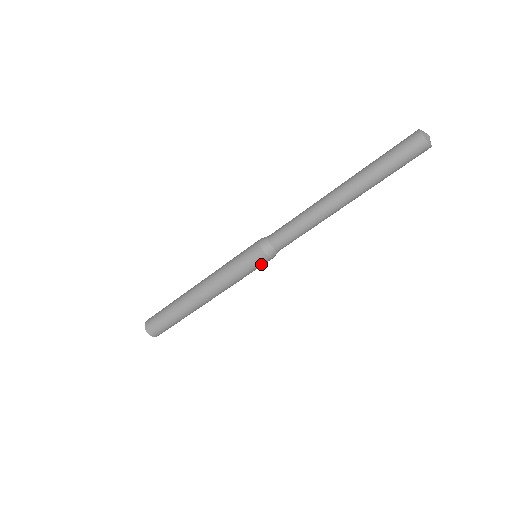
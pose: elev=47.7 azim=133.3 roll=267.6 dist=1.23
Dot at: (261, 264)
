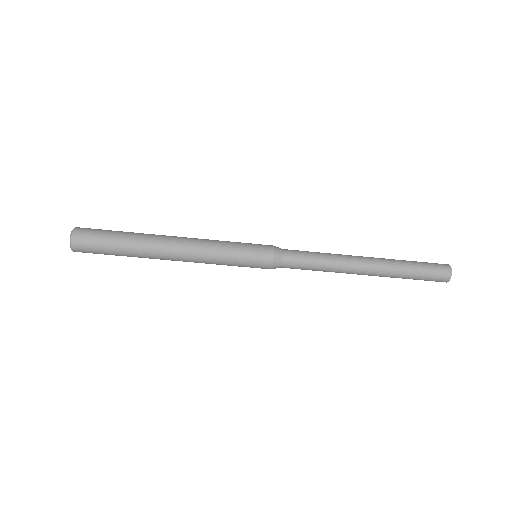
Dot at: (257, 267)
